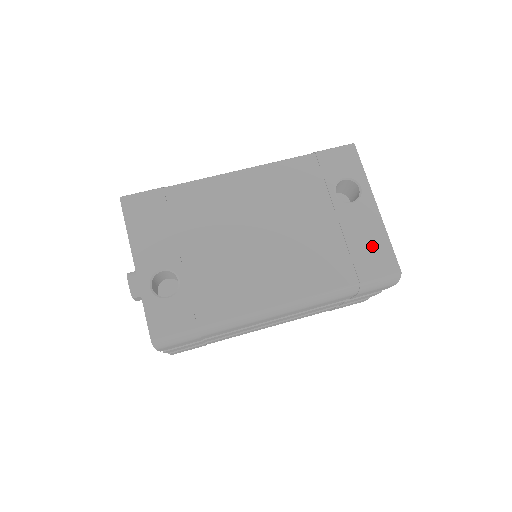
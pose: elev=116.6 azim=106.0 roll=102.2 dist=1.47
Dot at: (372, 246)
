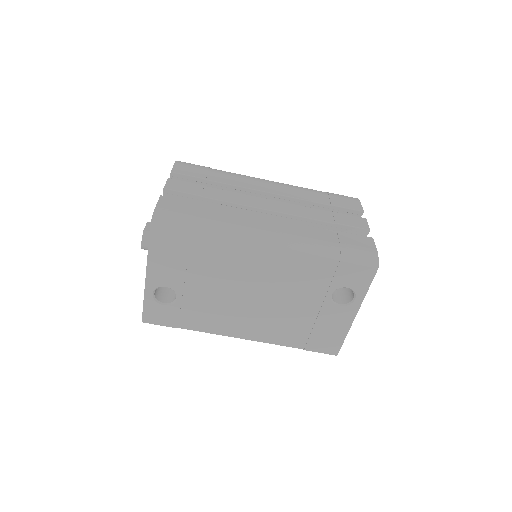
Dot at: (330, 335)
